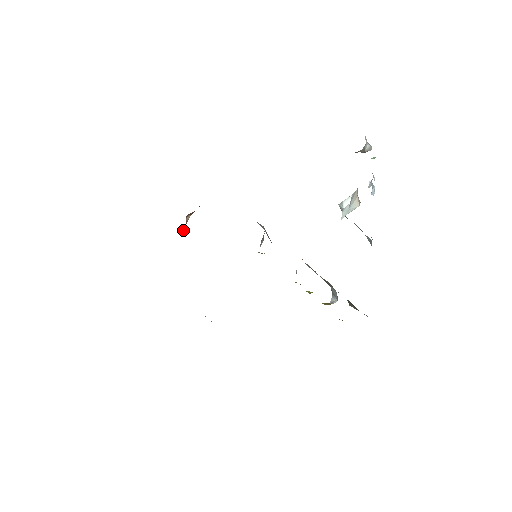
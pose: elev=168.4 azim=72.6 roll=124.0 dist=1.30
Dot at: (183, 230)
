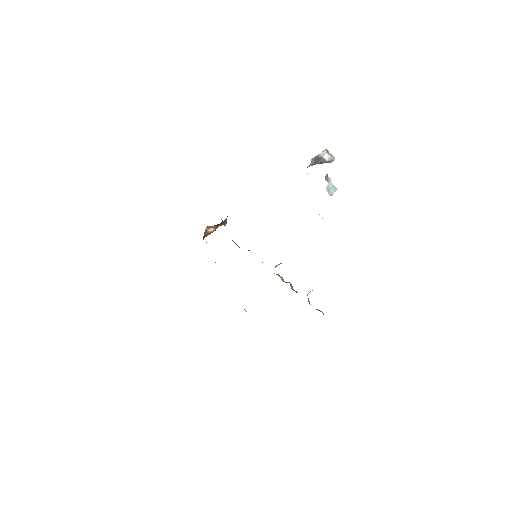
Dot at: (204, 237)
